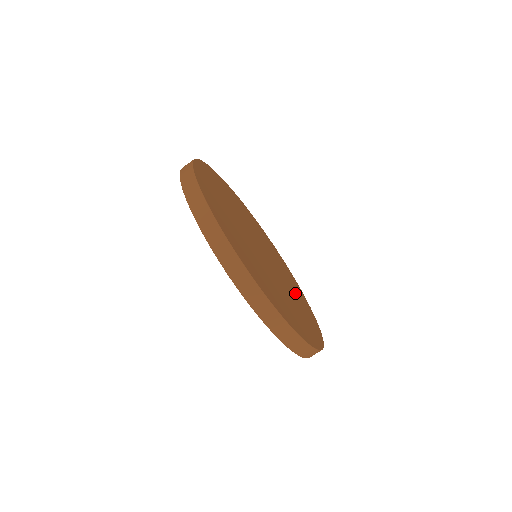
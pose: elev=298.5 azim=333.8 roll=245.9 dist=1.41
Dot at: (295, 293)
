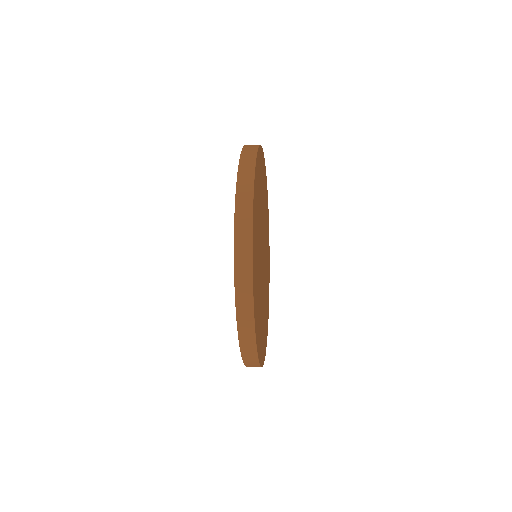
Dot at: occluded
